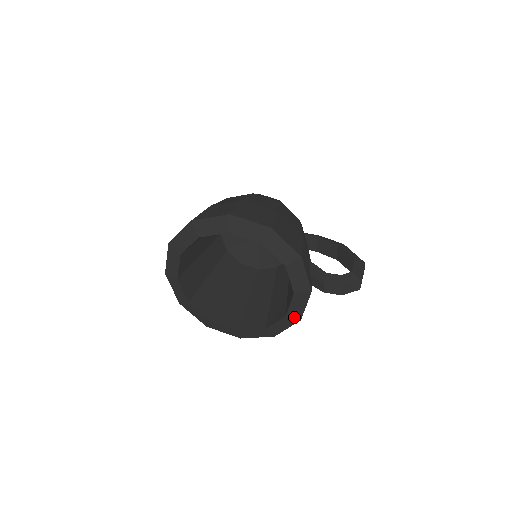
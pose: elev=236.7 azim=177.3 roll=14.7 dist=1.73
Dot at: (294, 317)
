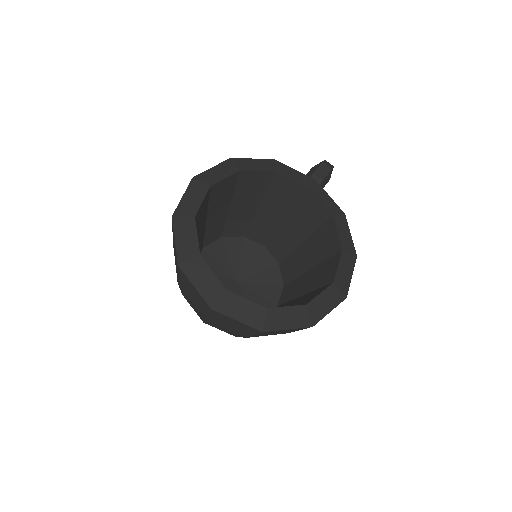
Dot at: (338, 214)
